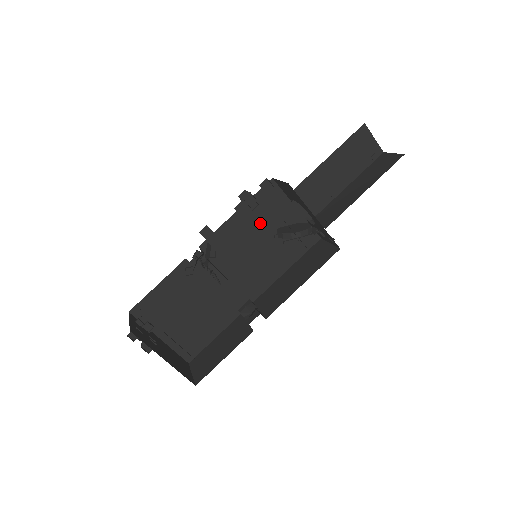
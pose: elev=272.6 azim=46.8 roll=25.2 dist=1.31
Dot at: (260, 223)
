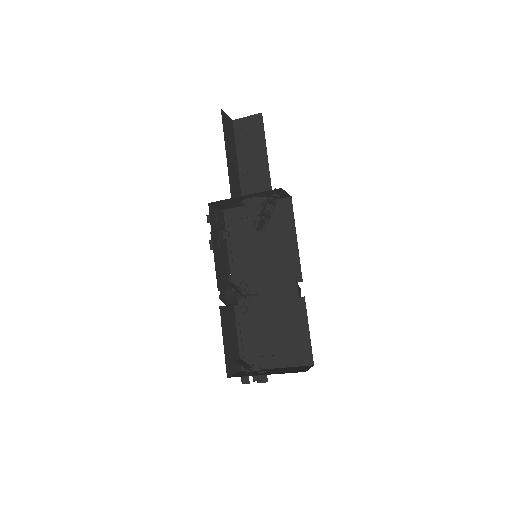
Dot at: (247, 238)
